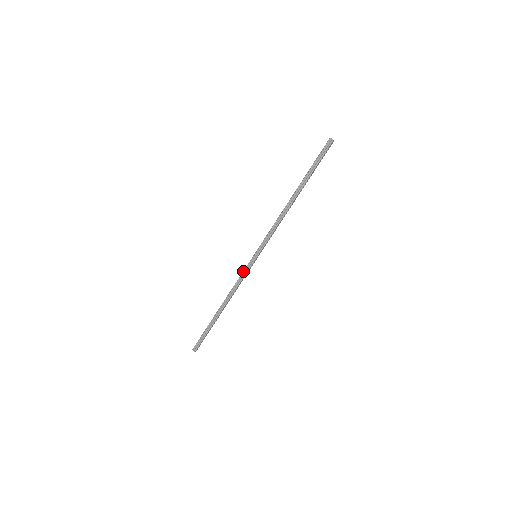
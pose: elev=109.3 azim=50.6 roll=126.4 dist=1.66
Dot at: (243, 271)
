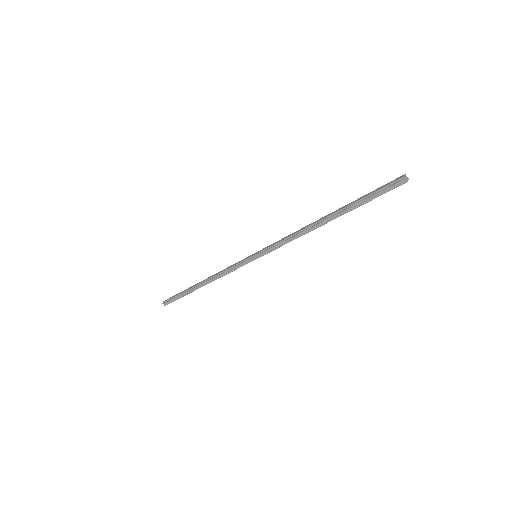
Dot at: (236, 264)
